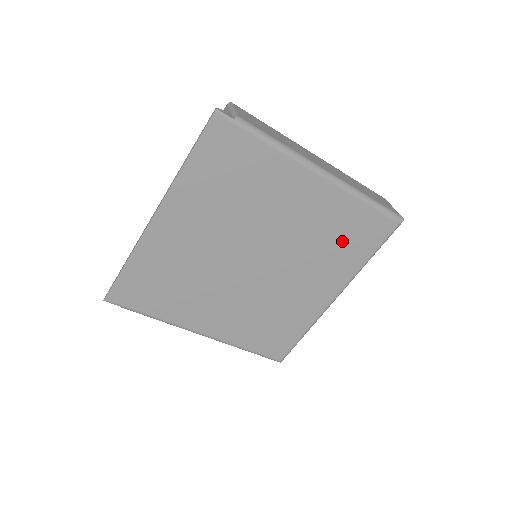
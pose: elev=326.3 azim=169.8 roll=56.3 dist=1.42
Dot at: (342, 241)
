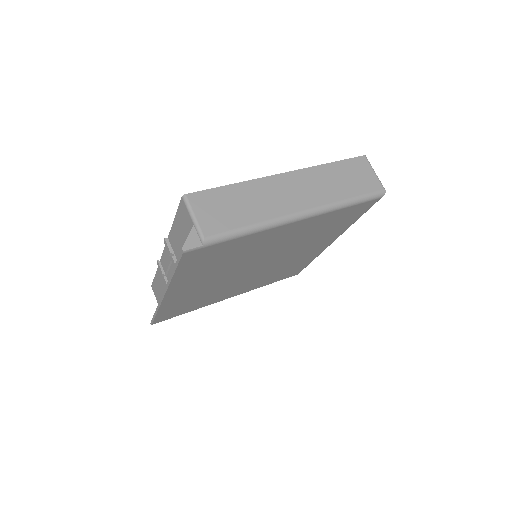
Dot at: (330, 227)
